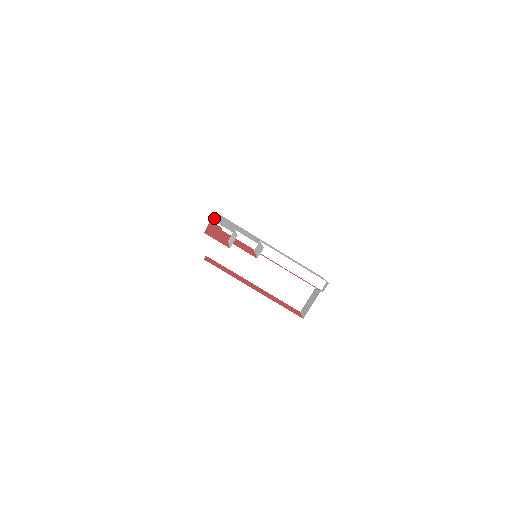
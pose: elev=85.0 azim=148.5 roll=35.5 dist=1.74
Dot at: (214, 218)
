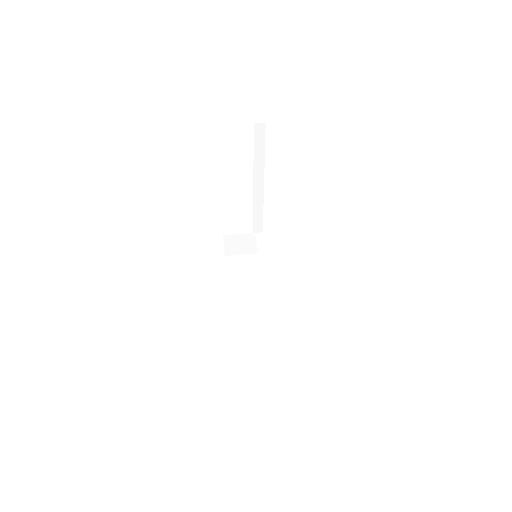
Dot at: occluded
